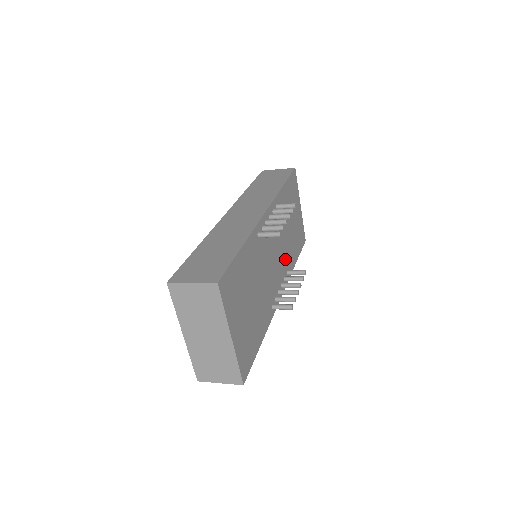
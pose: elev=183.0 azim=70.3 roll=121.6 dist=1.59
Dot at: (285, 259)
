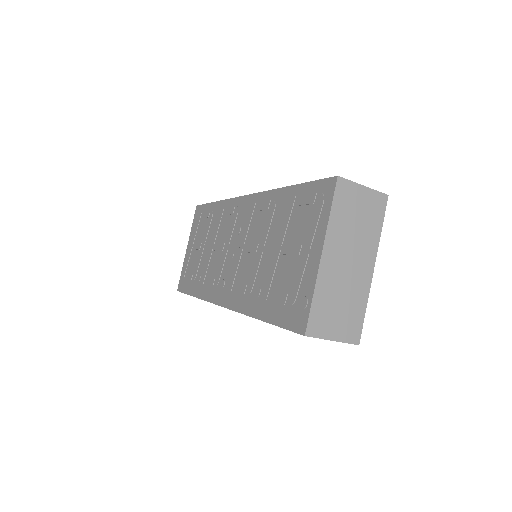
Dot at: occluded
